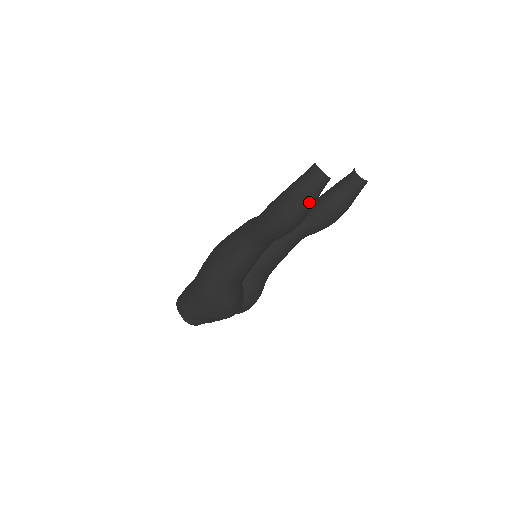
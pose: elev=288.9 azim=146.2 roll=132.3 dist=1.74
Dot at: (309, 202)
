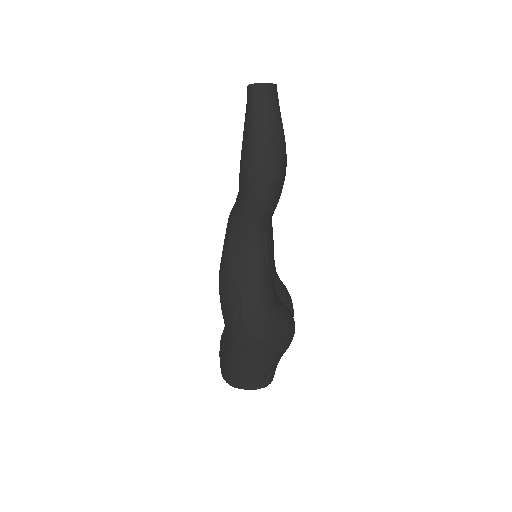
Dot at: (280, 128)
